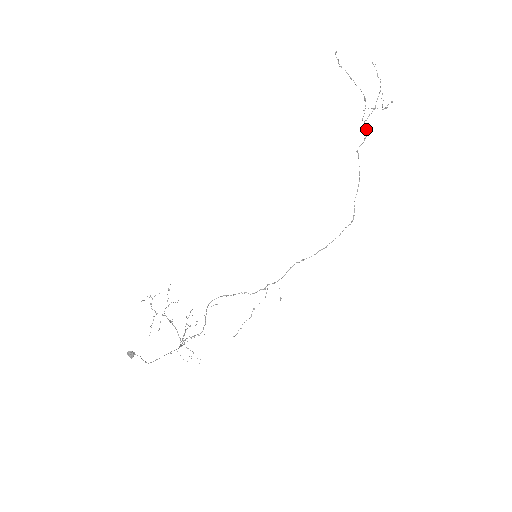
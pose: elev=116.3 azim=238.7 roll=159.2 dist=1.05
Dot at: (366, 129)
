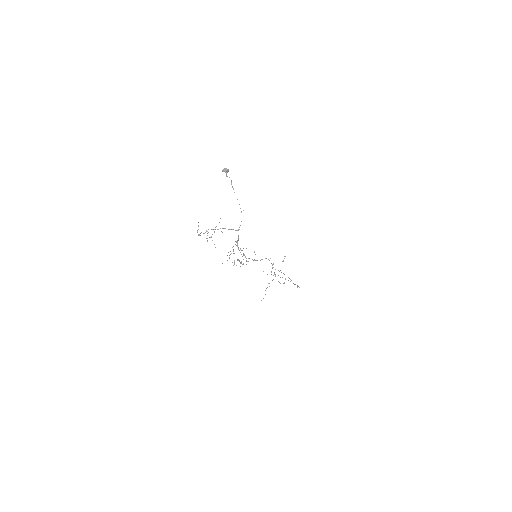
Dot at: occluded
